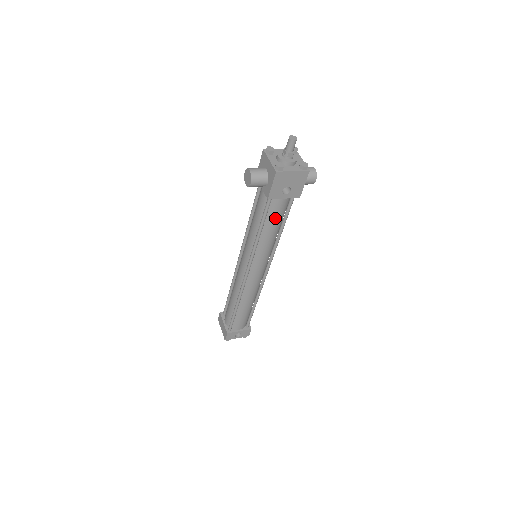
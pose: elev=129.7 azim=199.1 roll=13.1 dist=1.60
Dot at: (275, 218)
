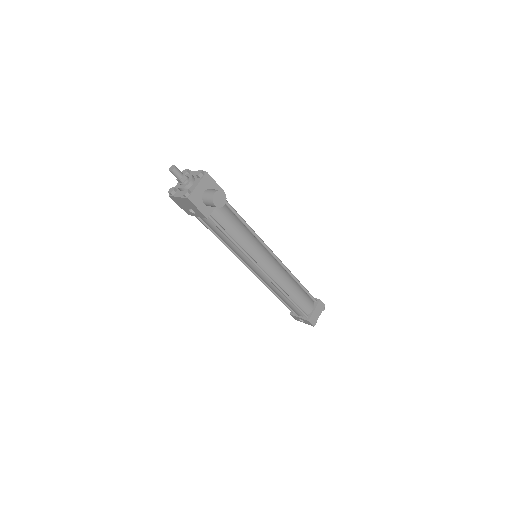
Dot at: (214, 230)
